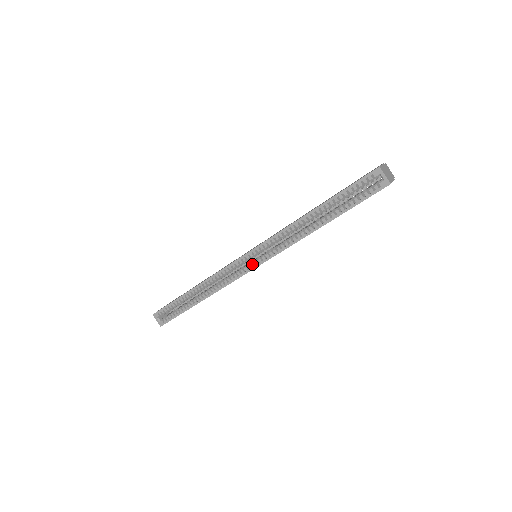
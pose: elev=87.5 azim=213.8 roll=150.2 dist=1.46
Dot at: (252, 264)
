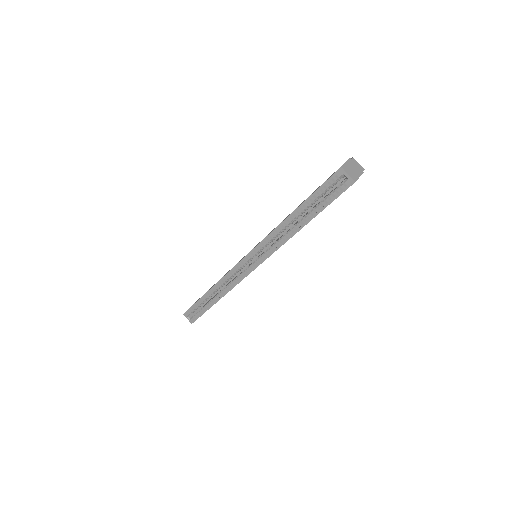
Dot at: (252, 266)
